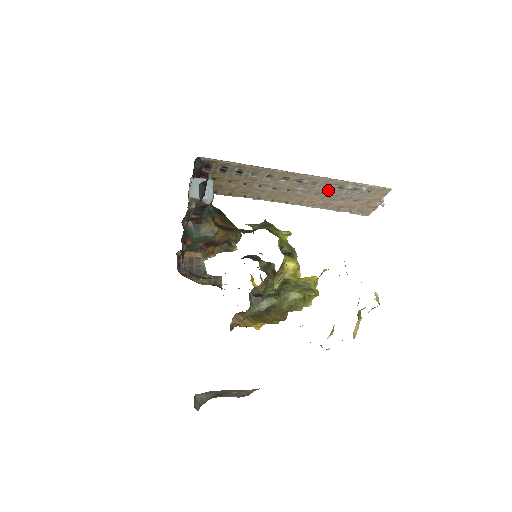
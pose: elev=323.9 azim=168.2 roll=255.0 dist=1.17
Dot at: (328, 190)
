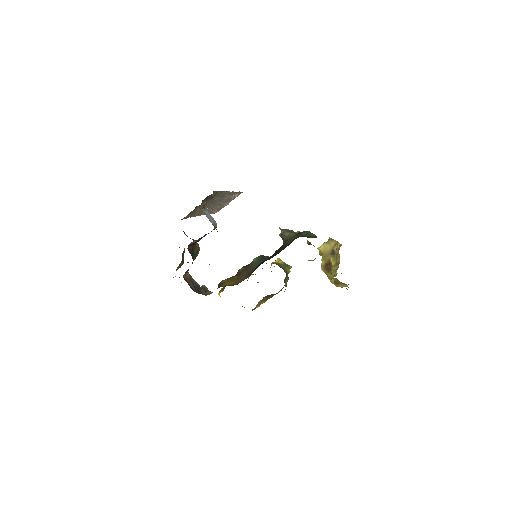
Dot at: (224, 200)
